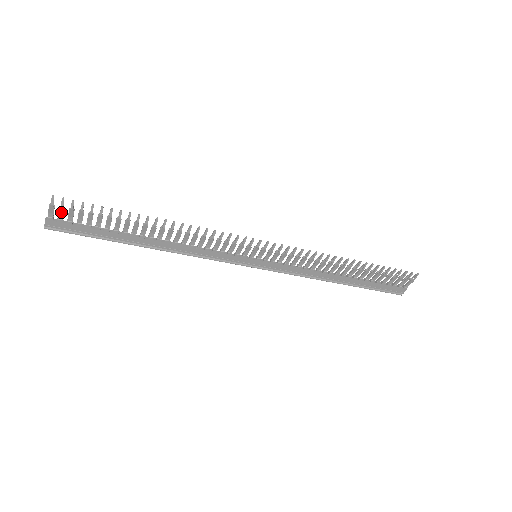
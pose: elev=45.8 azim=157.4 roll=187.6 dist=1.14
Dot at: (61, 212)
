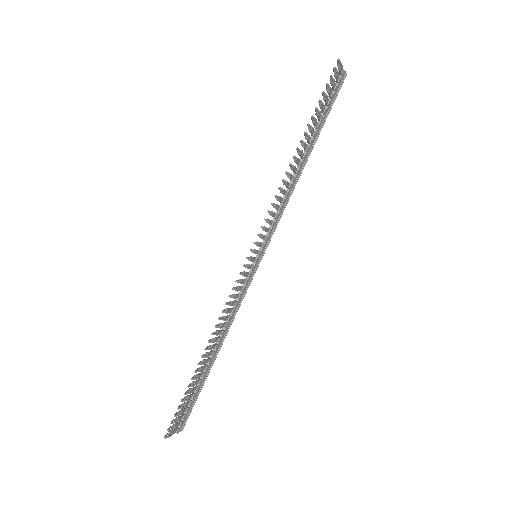
Dot at: occluded
